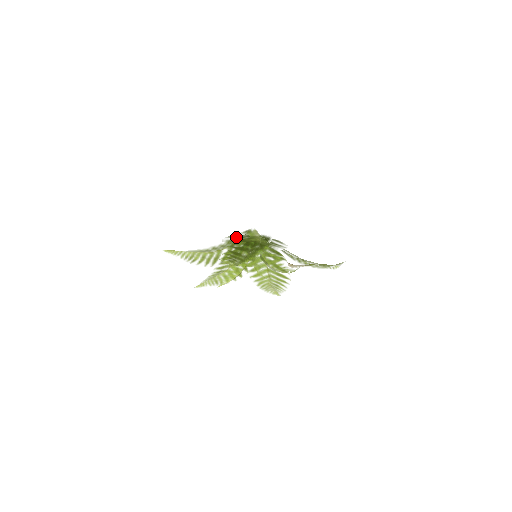
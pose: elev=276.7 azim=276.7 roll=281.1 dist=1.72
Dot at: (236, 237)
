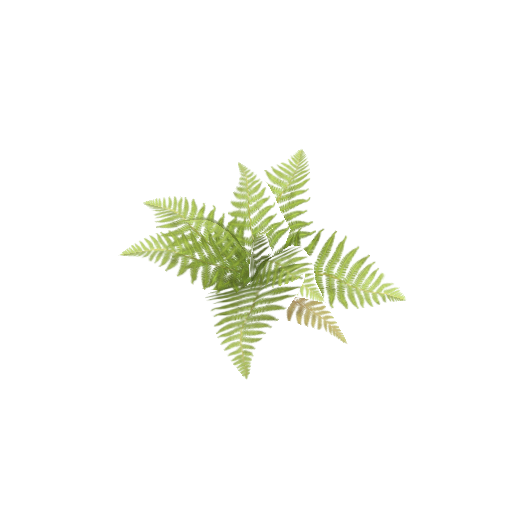
Dot at: occluded
